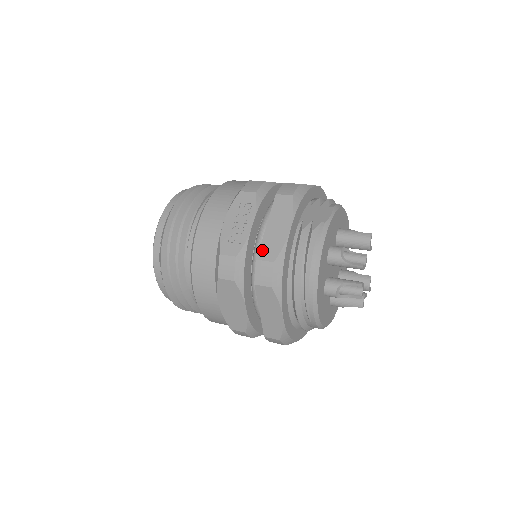
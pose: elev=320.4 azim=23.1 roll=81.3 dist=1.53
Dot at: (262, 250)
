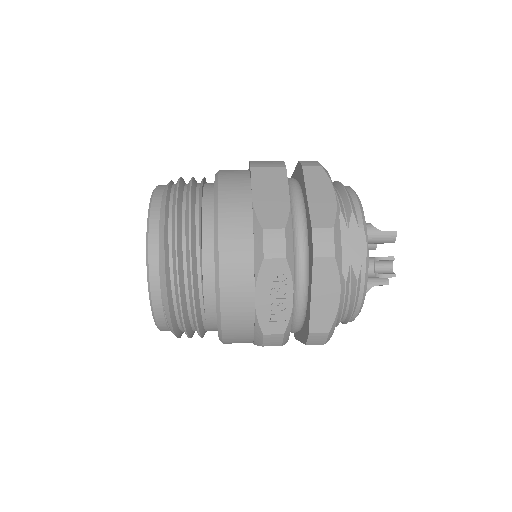
Dot at: (313, 323)
